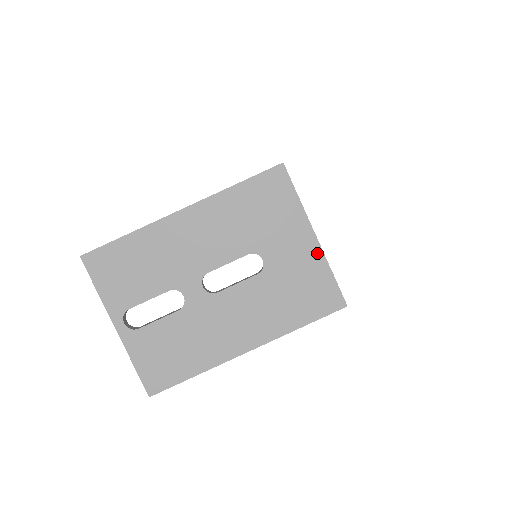
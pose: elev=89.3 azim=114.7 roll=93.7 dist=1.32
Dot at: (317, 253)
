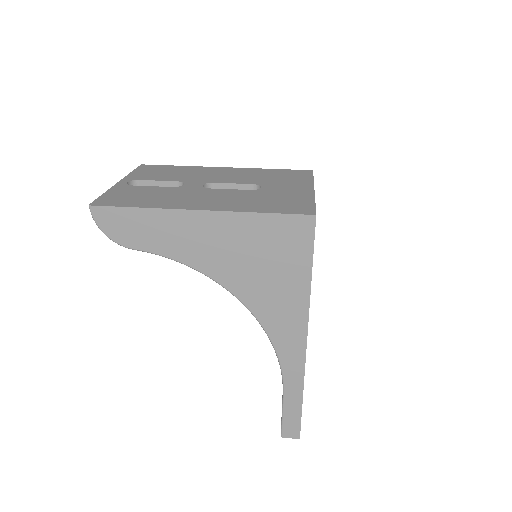
Dot at: (309, 194)
